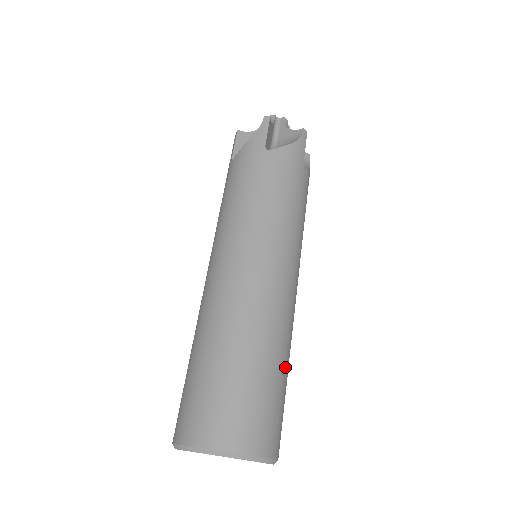
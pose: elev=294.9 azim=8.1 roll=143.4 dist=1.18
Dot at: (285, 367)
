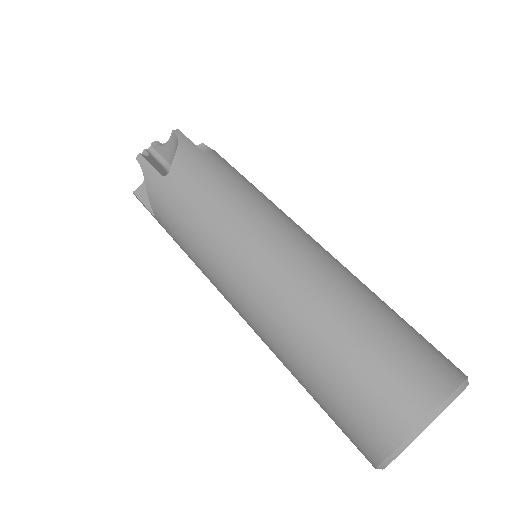
Dot at: occluded
